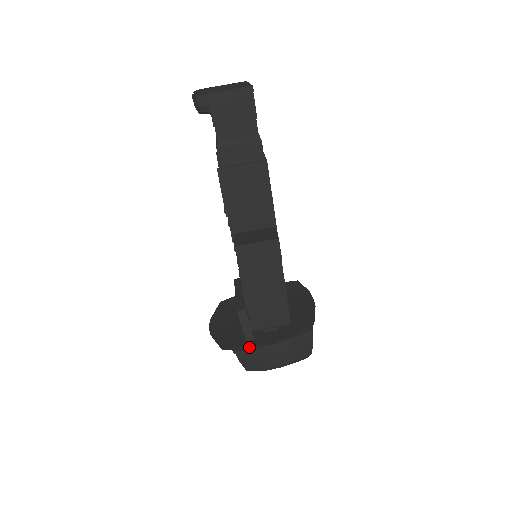
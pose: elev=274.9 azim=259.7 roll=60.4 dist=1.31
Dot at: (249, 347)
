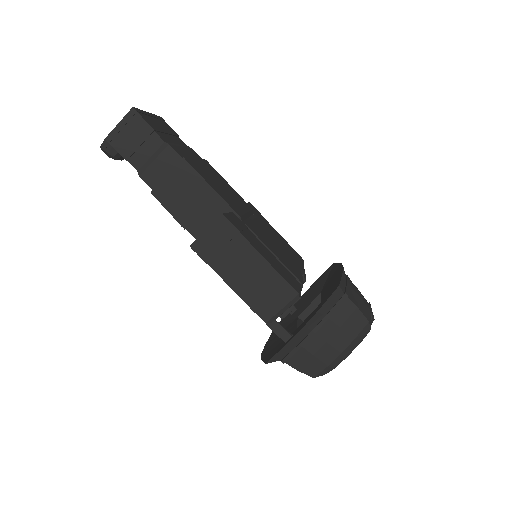
Dot at: (290, 347)
